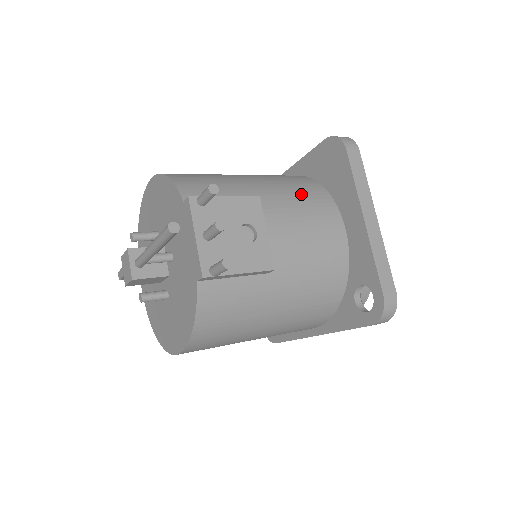
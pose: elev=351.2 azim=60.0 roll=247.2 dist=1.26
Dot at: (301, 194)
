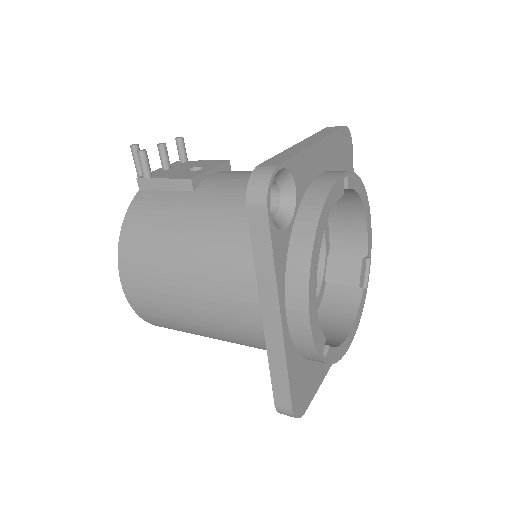
Dot at: occluded
